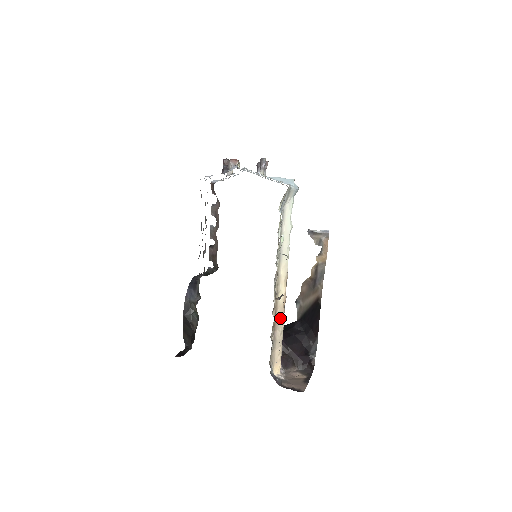
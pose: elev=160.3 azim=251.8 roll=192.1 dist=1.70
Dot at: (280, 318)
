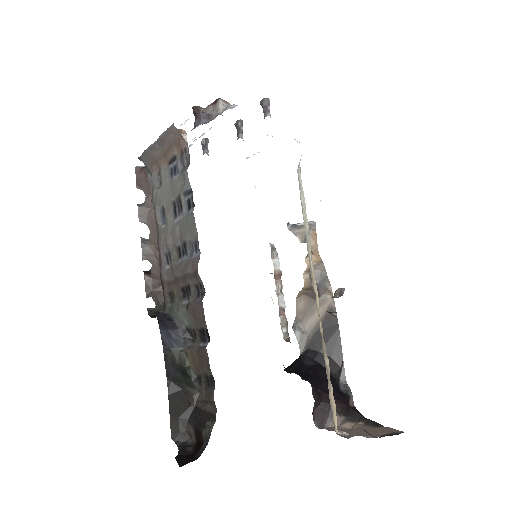
Dot at: occluded
